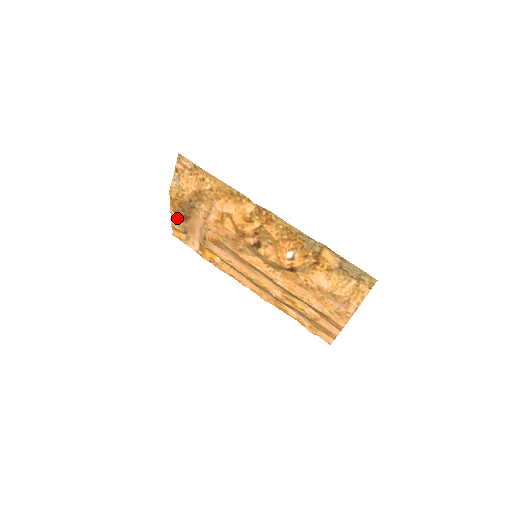
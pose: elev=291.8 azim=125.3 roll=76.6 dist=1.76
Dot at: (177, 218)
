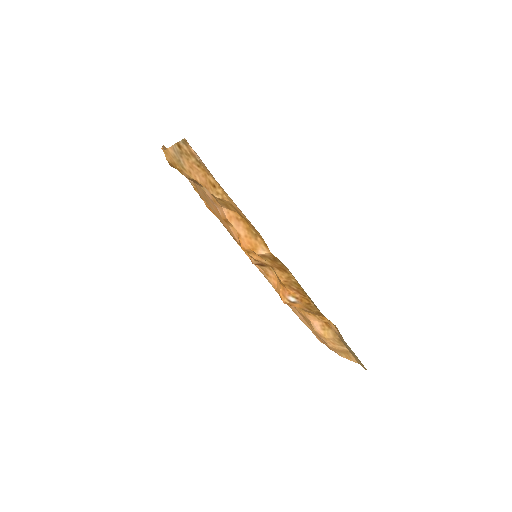
Dot at: occluded
